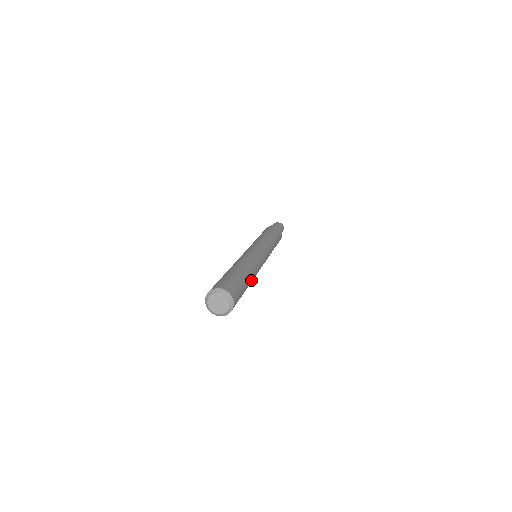
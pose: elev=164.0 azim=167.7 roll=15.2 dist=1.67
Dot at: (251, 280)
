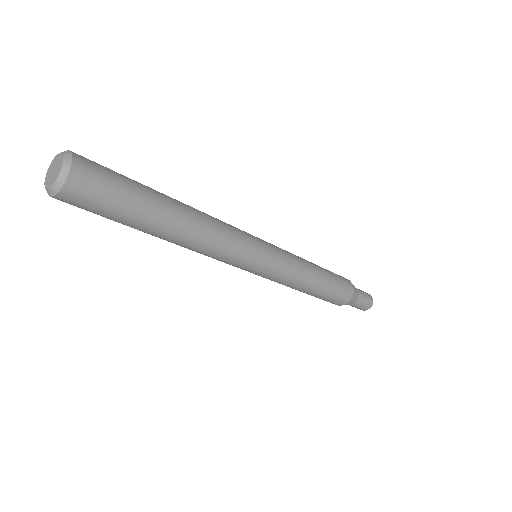
Dot at: (181, 207)
